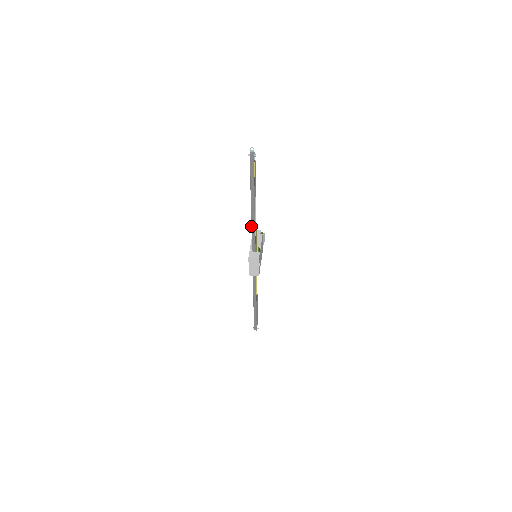
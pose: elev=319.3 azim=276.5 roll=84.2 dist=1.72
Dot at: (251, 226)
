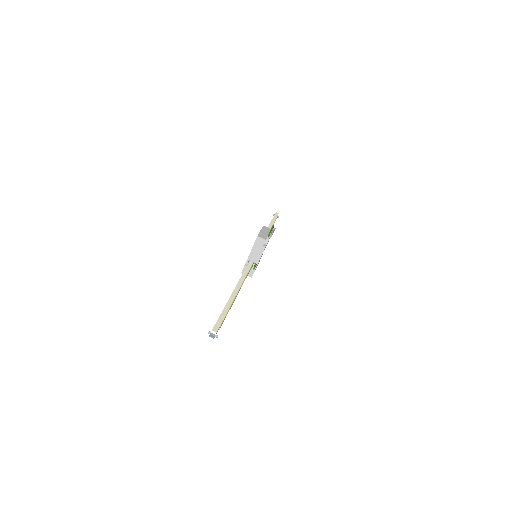
Dot at: occluded
